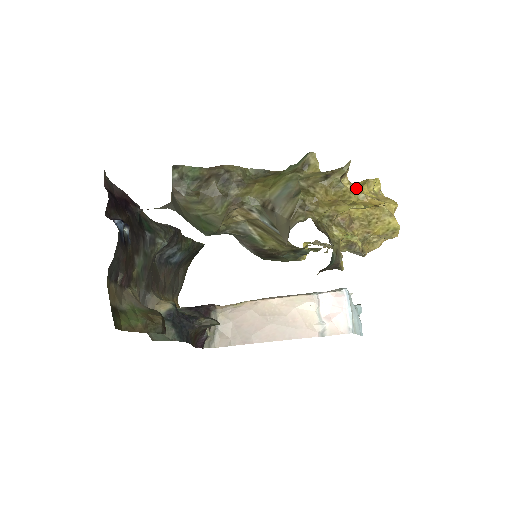
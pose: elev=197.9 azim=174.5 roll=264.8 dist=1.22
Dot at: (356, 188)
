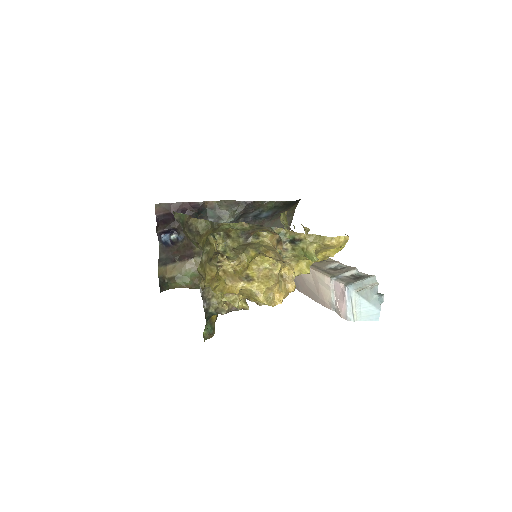
Dot at: (248, 262)
